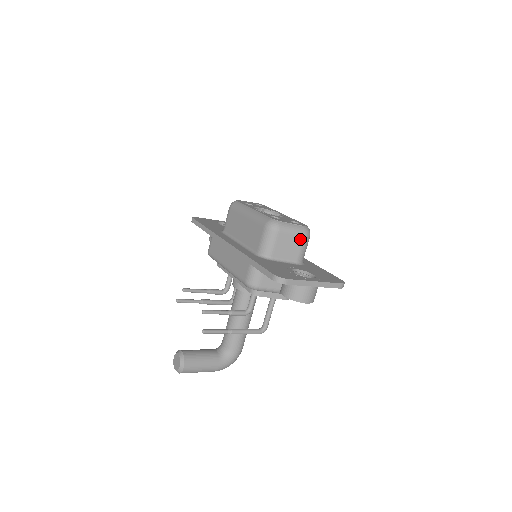
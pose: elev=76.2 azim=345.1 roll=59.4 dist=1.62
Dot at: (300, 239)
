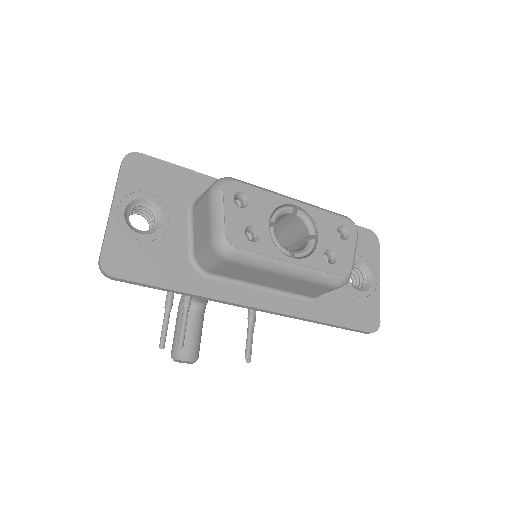
Dot at: occluded
